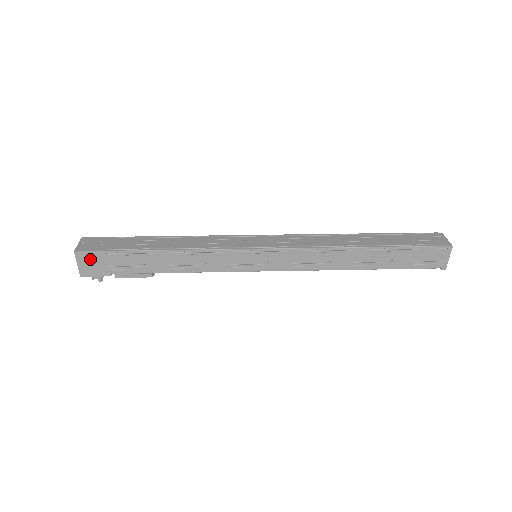
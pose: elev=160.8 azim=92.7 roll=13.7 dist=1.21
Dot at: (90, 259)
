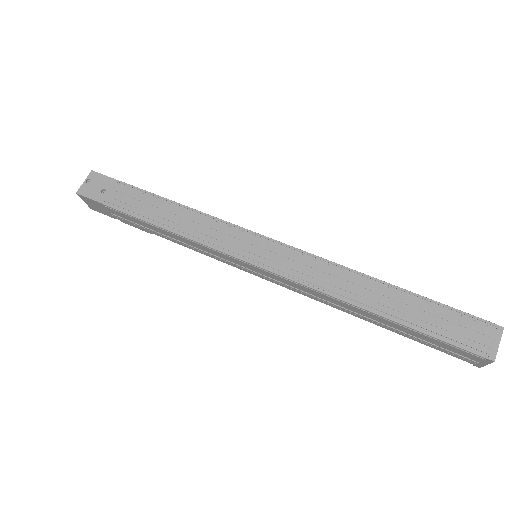
Dot at: (92, 203)
